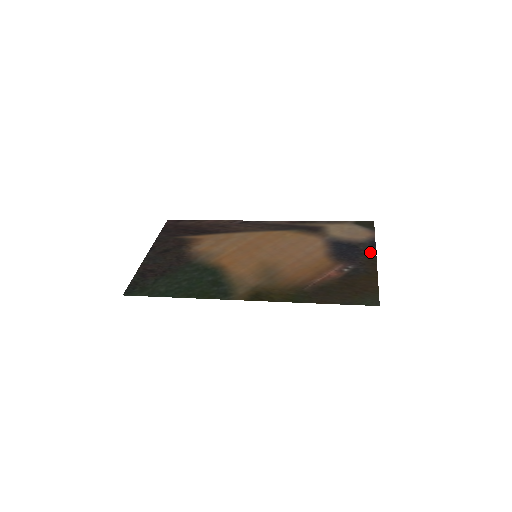
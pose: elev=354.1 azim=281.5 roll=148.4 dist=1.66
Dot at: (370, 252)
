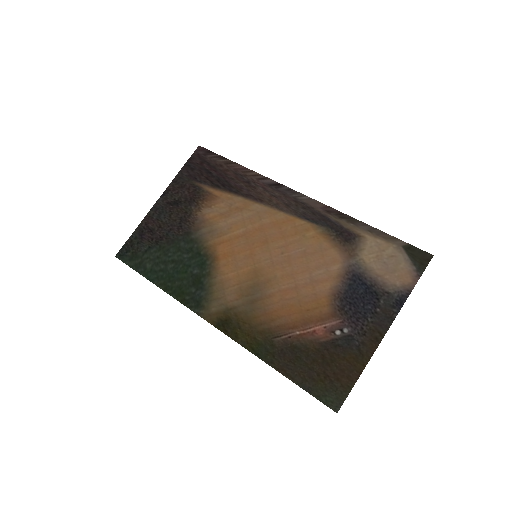
Dot at: (387, 316)
